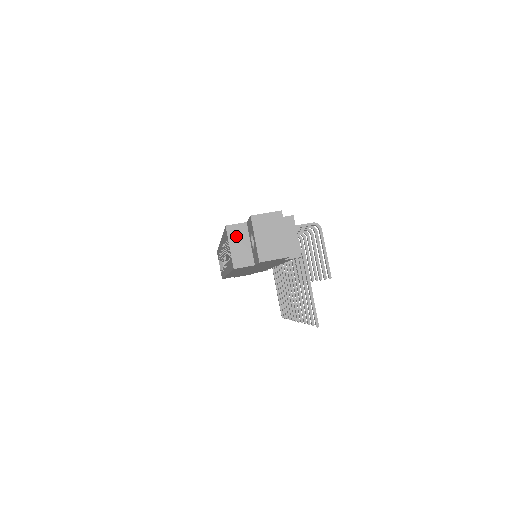
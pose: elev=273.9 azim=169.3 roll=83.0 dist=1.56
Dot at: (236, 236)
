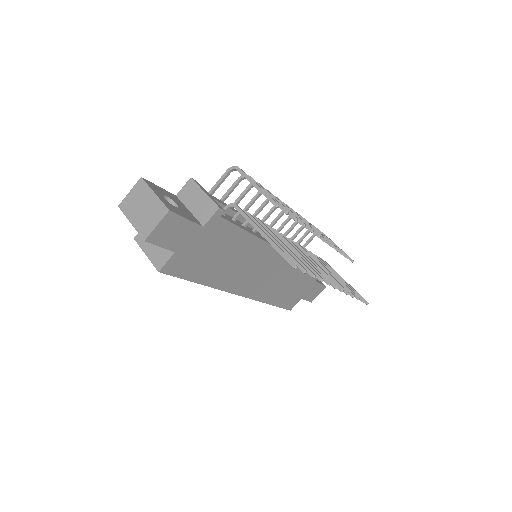
Dot at: occluded
